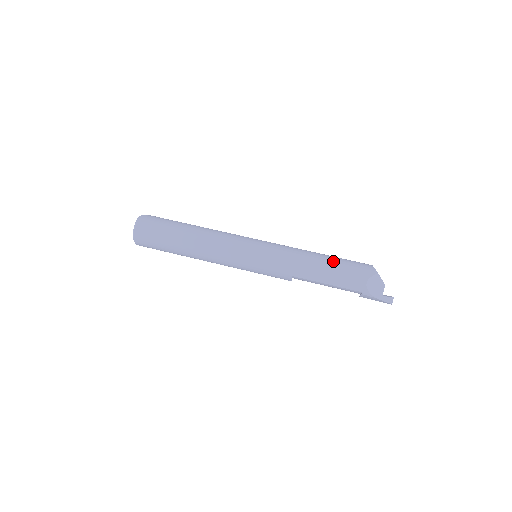
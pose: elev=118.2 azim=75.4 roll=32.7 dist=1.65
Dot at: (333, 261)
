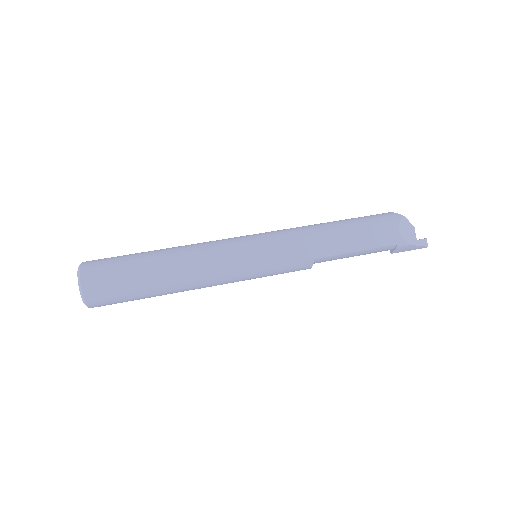
Dot at: (350, 222)
